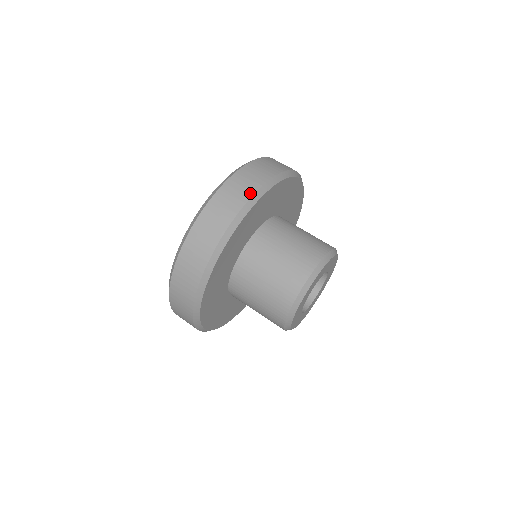
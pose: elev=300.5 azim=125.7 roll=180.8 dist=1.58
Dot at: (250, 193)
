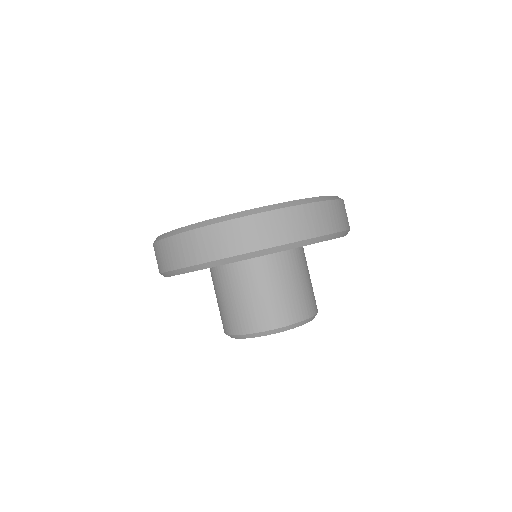
Dot at: (264, 245)
